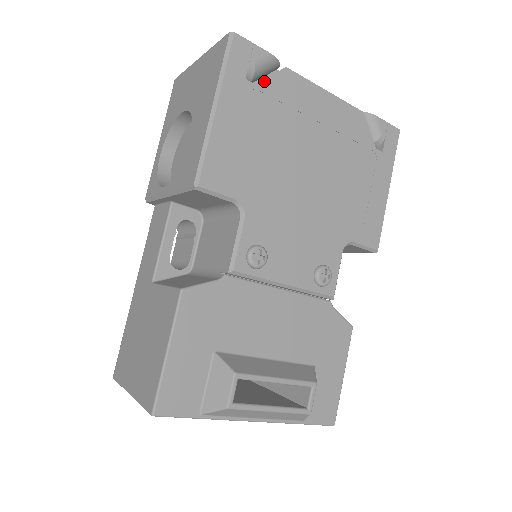
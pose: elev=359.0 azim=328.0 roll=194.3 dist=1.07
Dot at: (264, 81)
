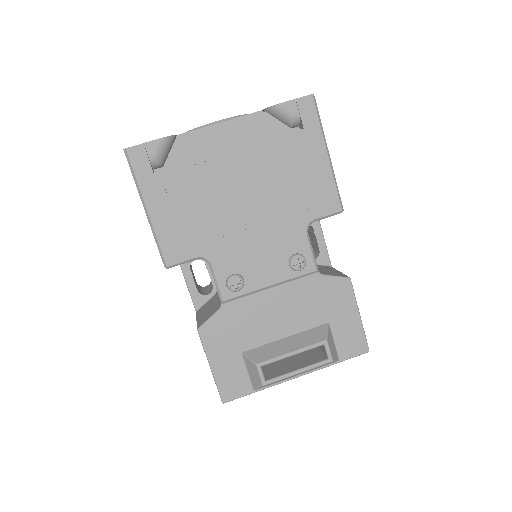
Dot at: (168, 163)
